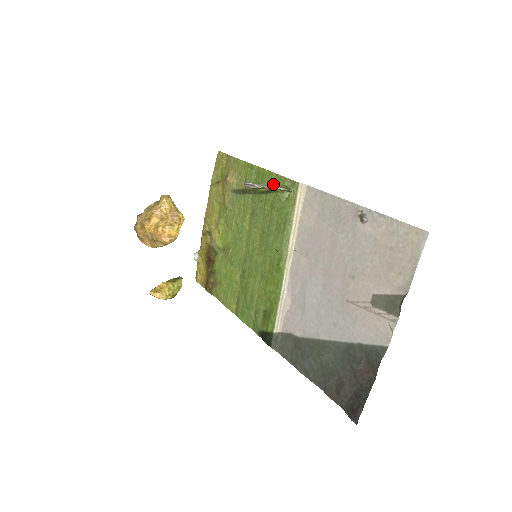
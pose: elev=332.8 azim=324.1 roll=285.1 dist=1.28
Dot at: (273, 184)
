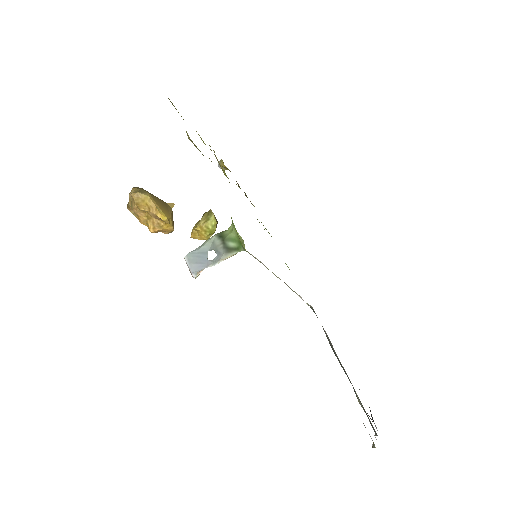
Dot at: occluded
